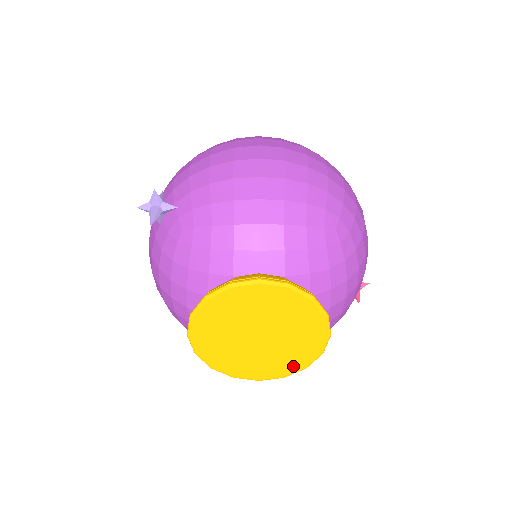
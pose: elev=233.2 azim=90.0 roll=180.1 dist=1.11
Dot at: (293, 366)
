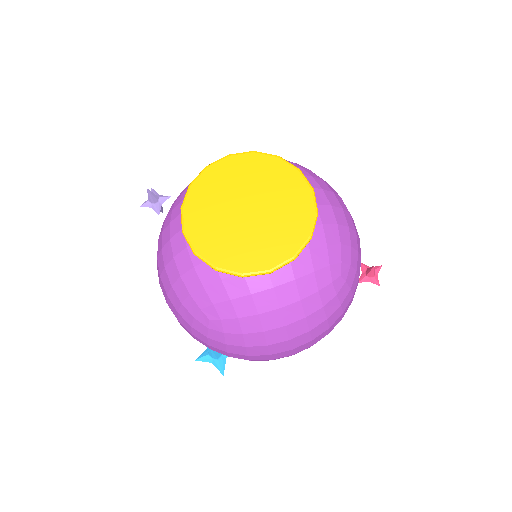
Dot at: (296, 238)
